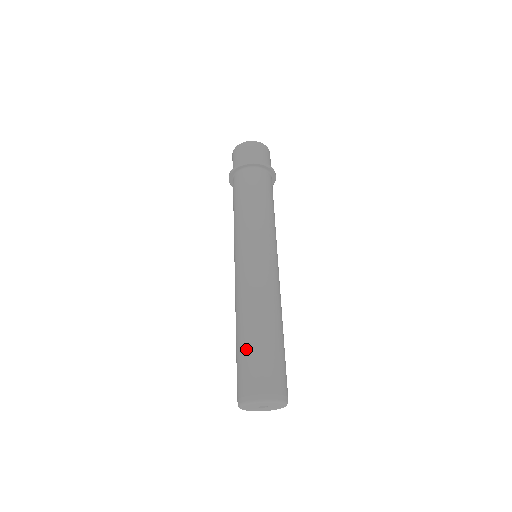
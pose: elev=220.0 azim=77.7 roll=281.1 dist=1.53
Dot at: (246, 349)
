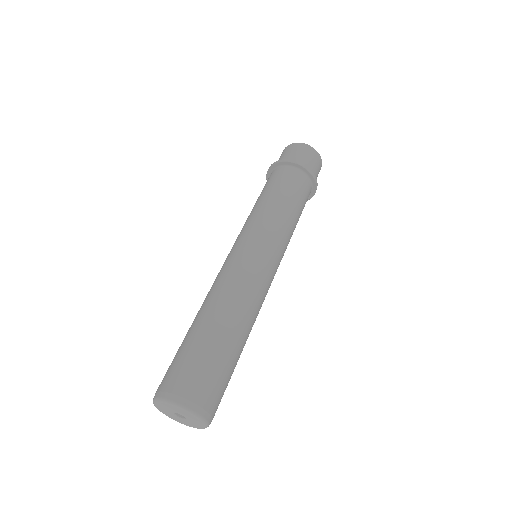
Dot at: (186, 341)
